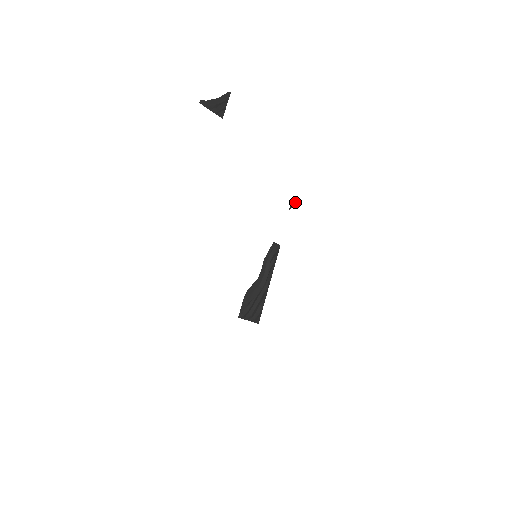
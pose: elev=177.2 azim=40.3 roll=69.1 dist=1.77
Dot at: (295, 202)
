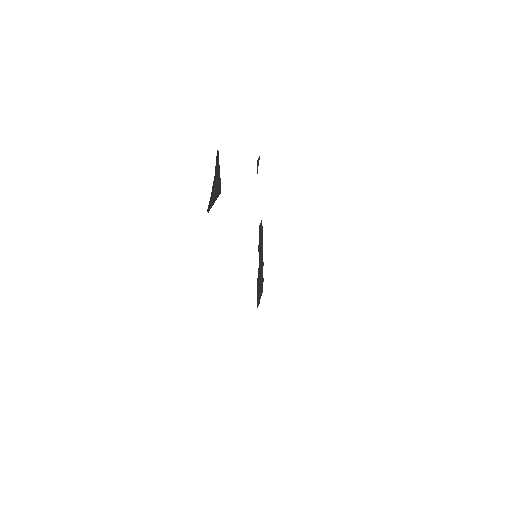
Dot at: (258, 162)
